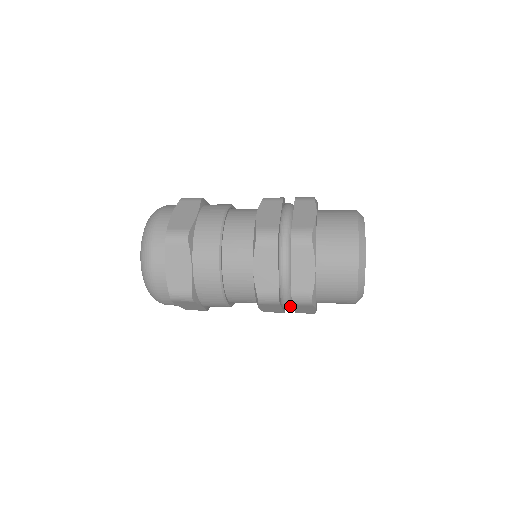
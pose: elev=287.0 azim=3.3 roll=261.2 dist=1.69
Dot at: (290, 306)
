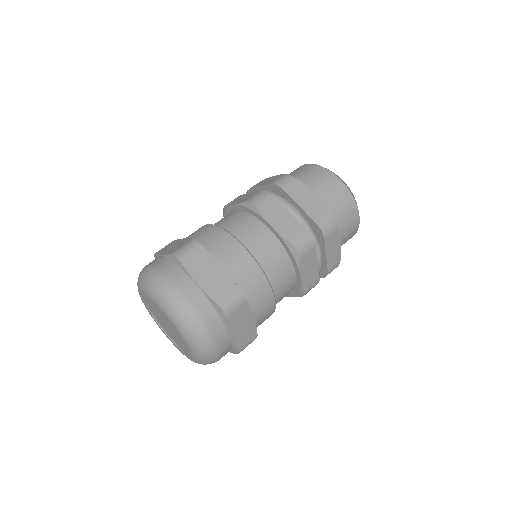
Dot at: (321, 254)
